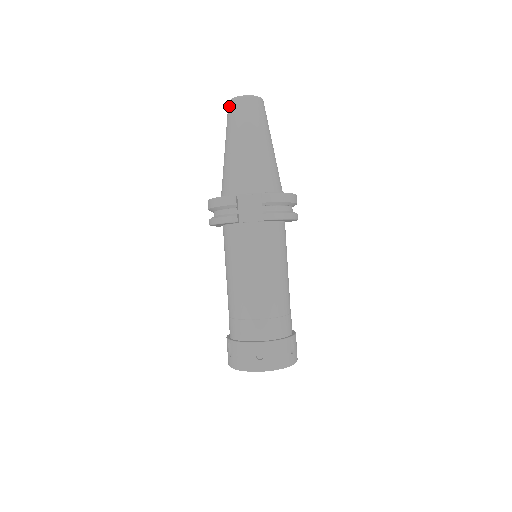
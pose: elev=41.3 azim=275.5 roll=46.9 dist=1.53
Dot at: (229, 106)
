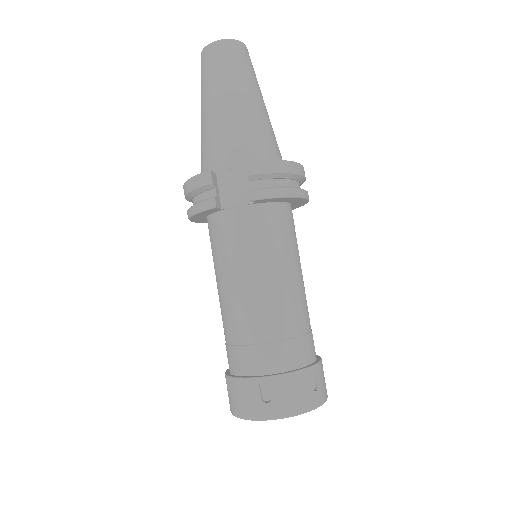
Dot at: (201, 59)
